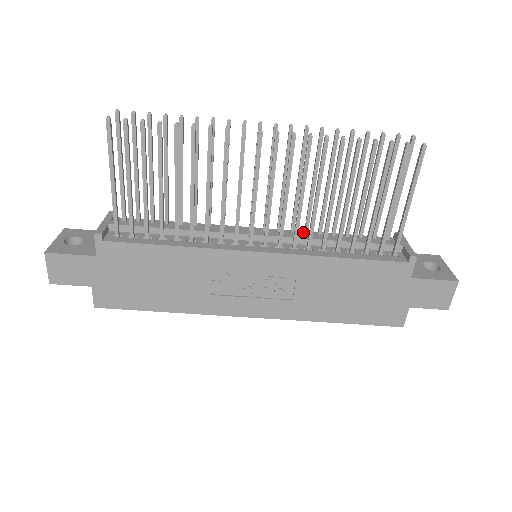
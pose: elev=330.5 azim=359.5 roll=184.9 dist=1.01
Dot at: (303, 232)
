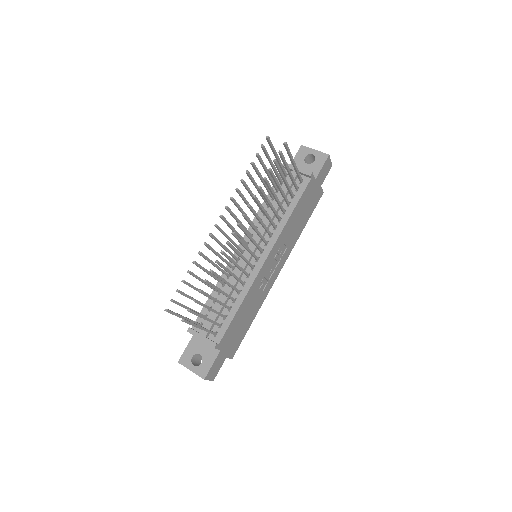
Dot at: (255, 220)
